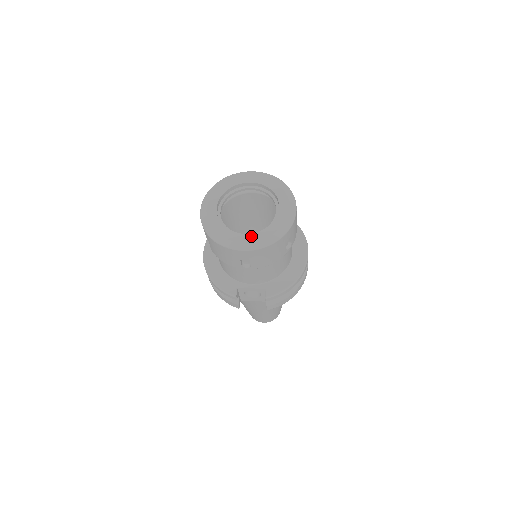
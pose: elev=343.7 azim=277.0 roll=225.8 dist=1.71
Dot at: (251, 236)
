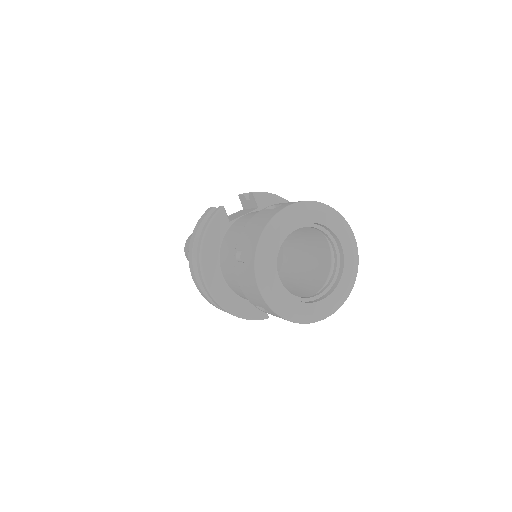
Dot at: (332, 297)
